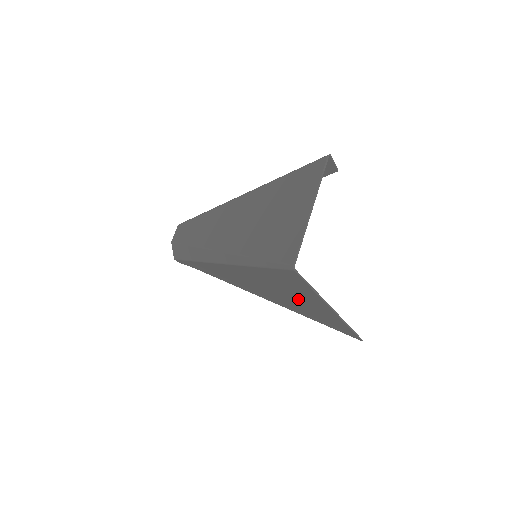
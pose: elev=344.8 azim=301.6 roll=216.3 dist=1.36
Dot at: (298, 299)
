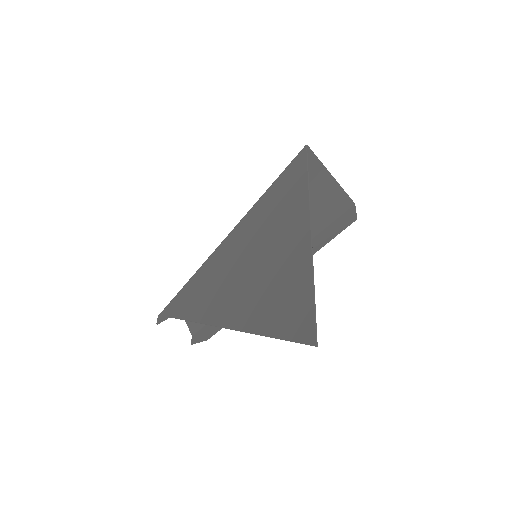
Dot at: (277, 238)
